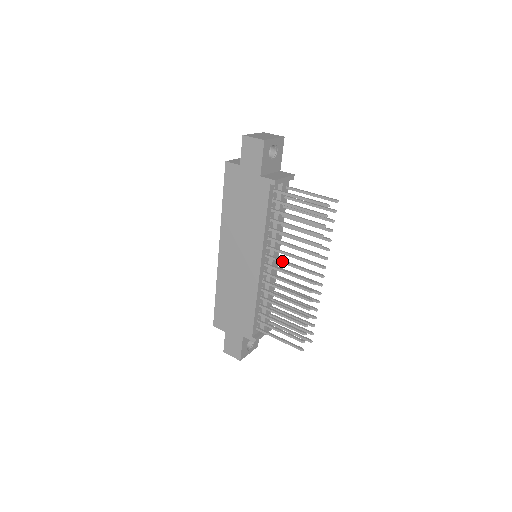
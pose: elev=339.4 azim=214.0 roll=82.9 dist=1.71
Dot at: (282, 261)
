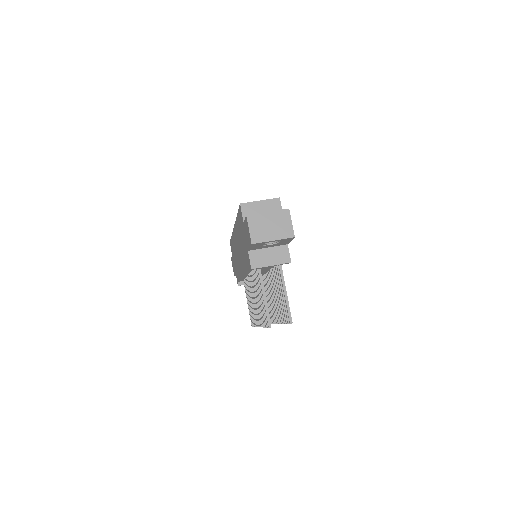
Dot at: (253, 291)
